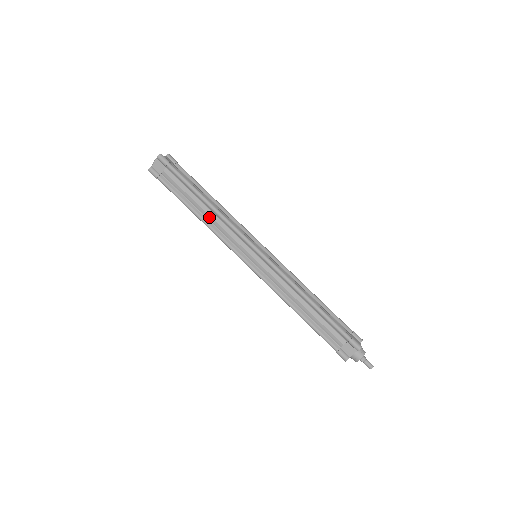
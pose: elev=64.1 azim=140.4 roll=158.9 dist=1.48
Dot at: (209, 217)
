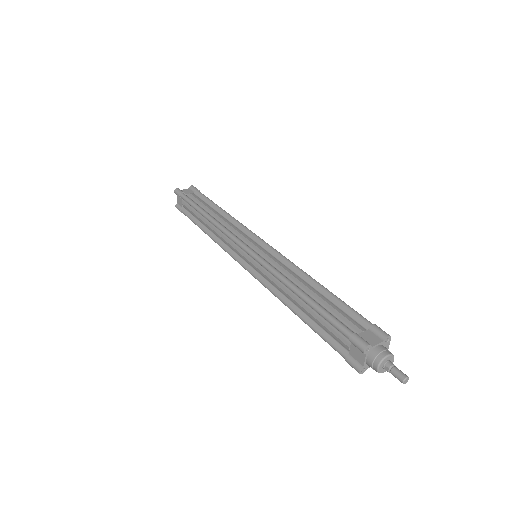
Dot at: (212, 230)
